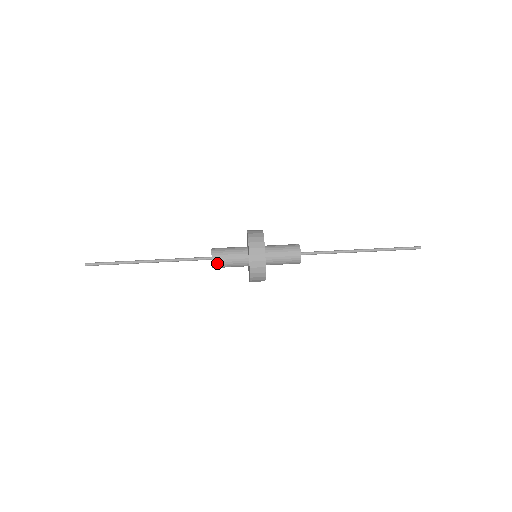
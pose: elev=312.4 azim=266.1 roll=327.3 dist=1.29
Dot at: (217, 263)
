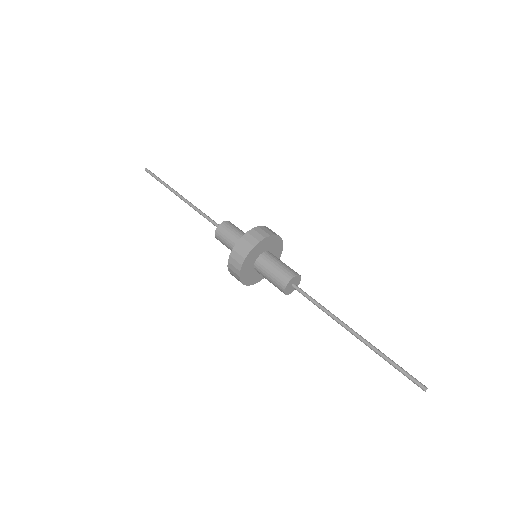
Dot at: (220, 241)
